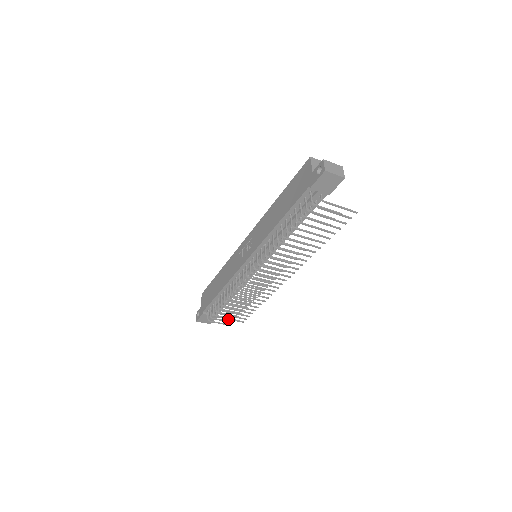
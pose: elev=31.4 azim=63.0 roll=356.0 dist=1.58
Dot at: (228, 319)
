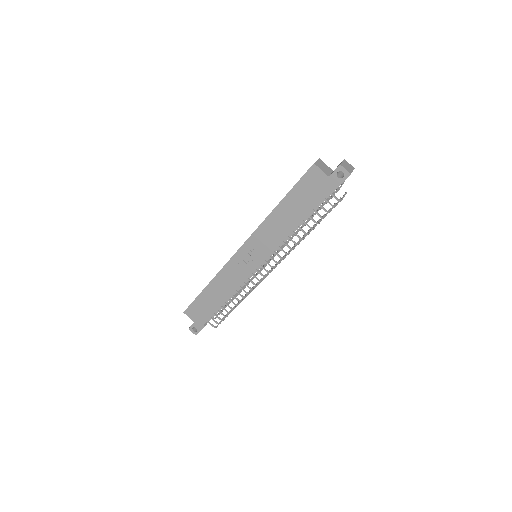
Dot at: occluded
